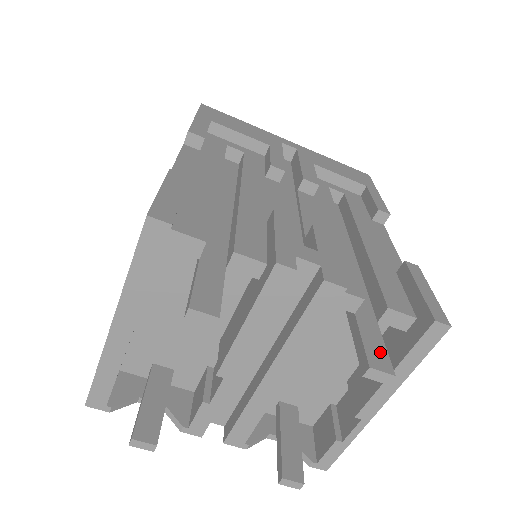
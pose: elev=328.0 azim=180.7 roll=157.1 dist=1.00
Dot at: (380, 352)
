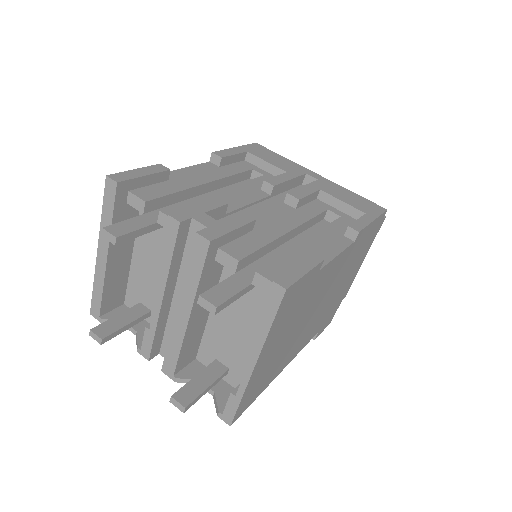
Dot at: (224, 294)
